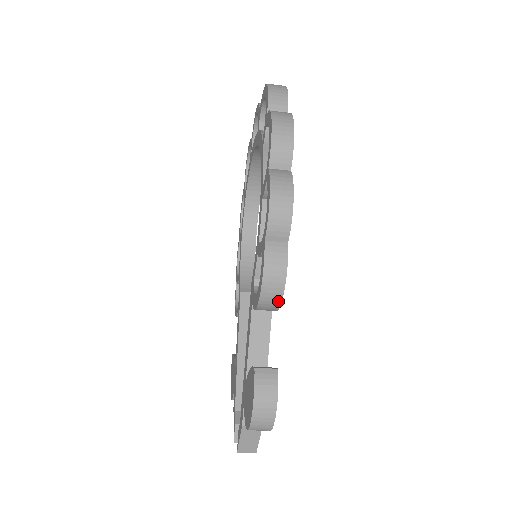
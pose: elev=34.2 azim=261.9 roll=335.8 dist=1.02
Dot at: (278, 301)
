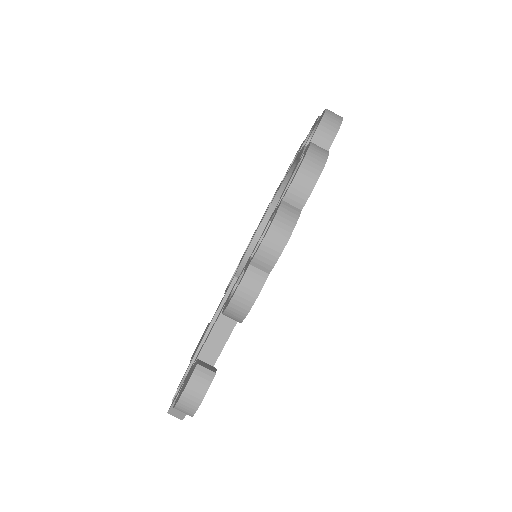
Dot at: (241, 318)
